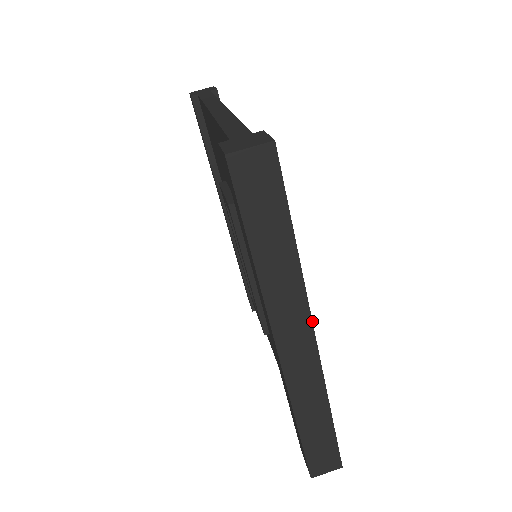
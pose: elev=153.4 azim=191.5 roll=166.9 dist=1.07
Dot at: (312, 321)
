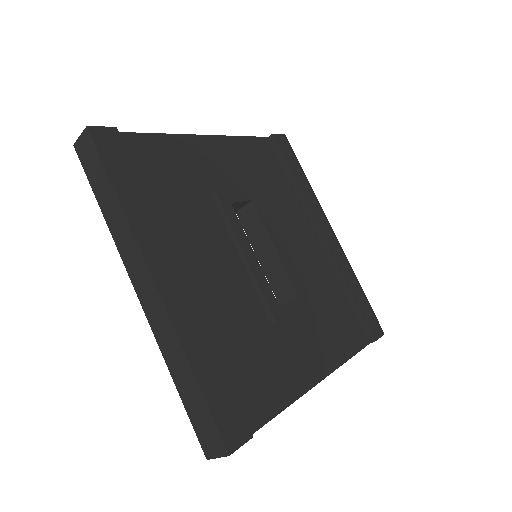
Dot at: (146, 263)
